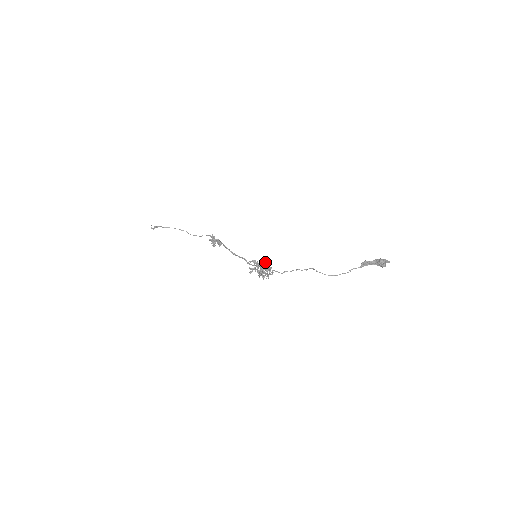
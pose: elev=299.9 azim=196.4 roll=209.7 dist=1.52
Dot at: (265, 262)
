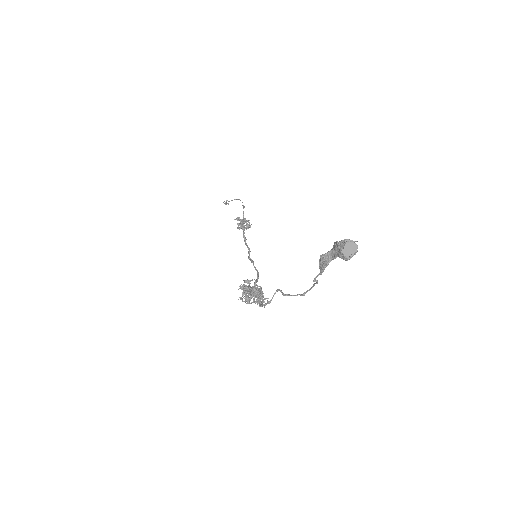
Dot at: (242, 293)
